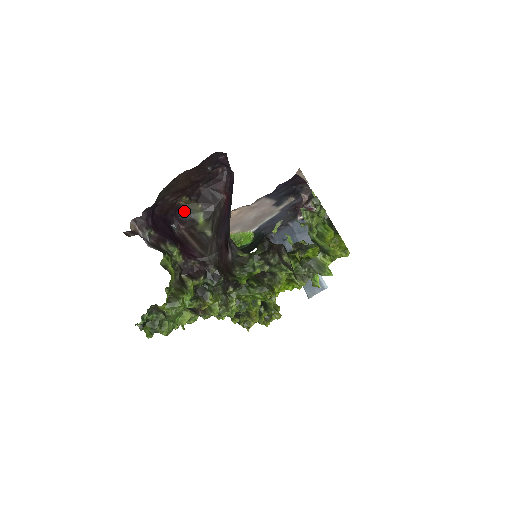
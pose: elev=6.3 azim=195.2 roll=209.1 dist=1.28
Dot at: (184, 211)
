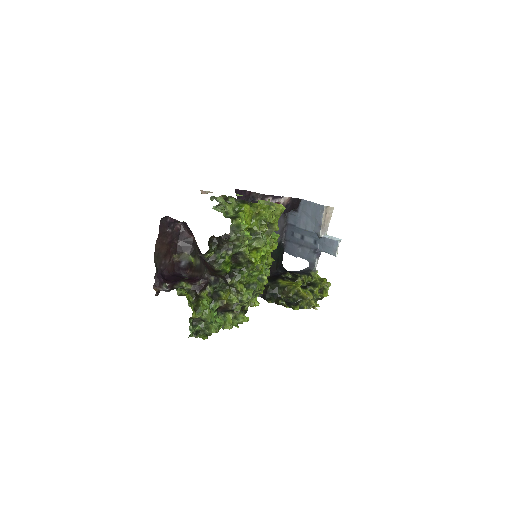
Dot at: (182, 263)
